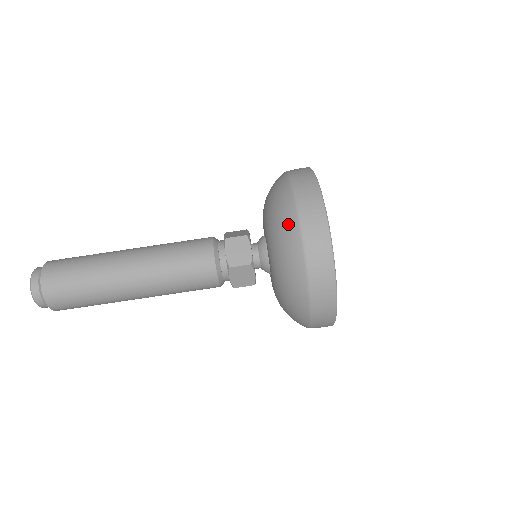
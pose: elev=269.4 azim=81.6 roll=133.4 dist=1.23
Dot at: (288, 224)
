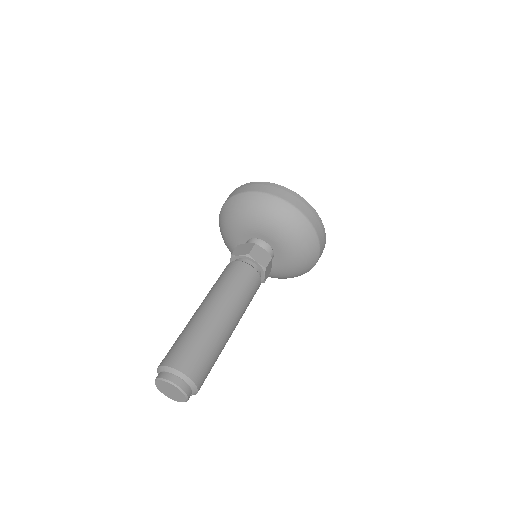
Dot at: (241, 200)
